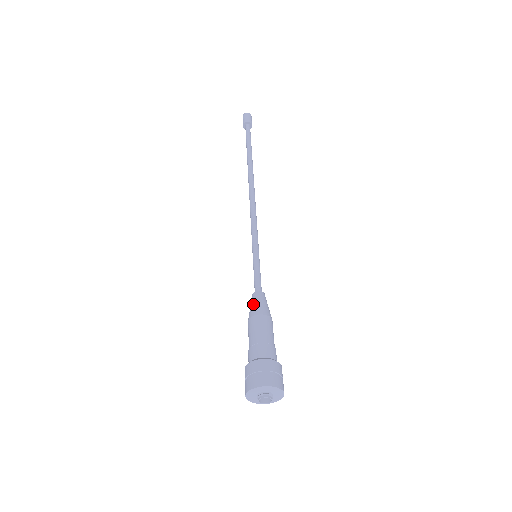
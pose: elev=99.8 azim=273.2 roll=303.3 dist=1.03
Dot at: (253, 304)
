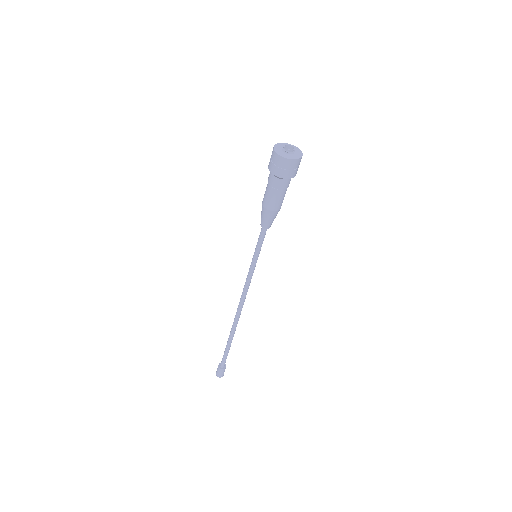
Dot at: (261, 214)
